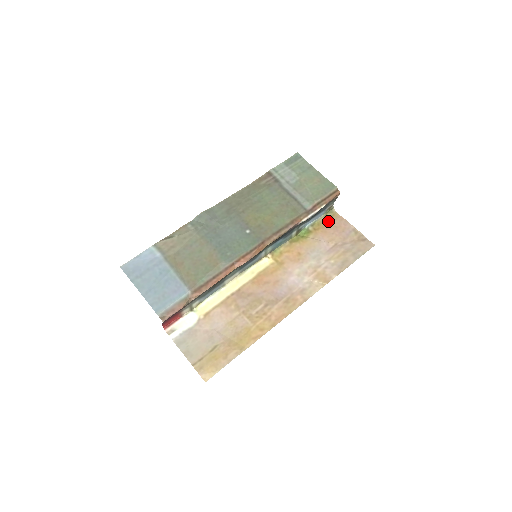
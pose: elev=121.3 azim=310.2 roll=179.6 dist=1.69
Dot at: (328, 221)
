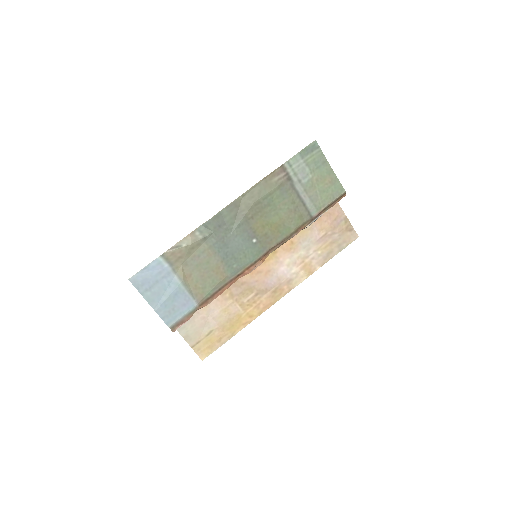
Dot at: occluded
